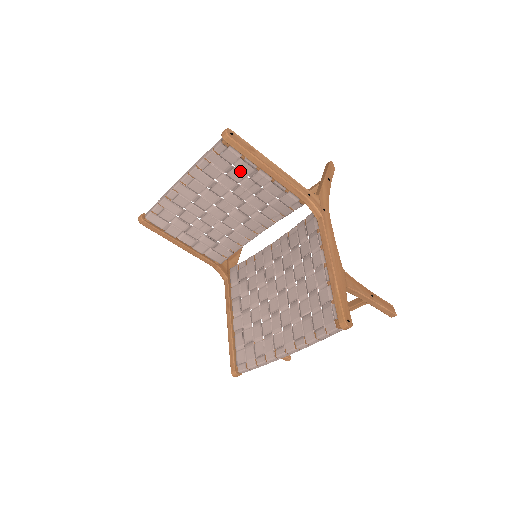
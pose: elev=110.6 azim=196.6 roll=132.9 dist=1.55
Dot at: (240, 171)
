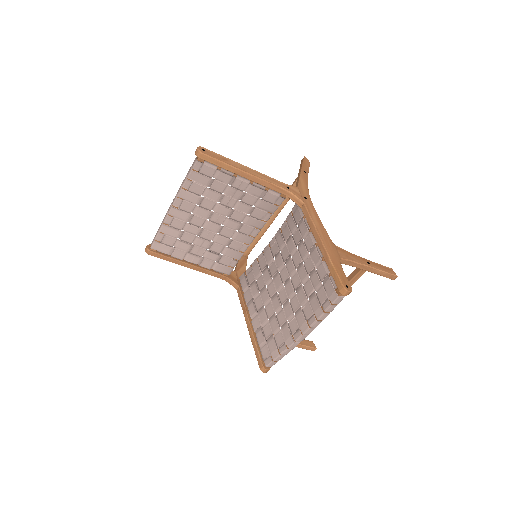
Dot at: (220, 182)
